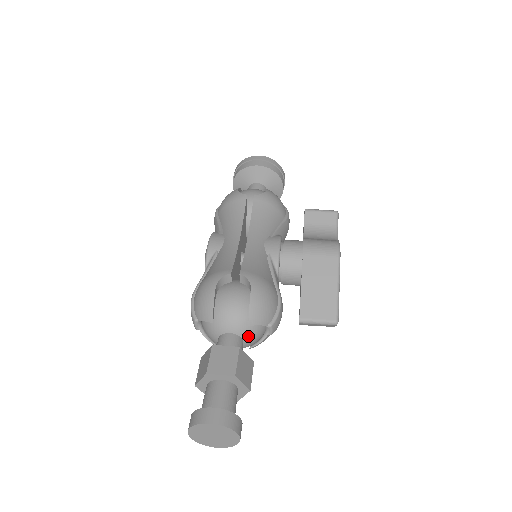
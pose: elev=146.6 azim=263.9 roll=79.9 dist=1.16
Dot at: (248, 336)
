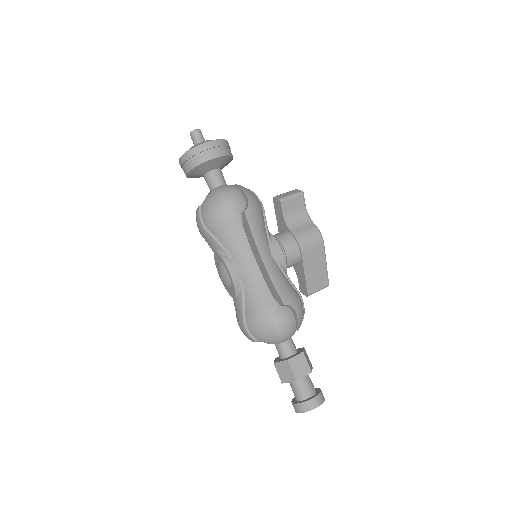
Dot at: (294, 333)
